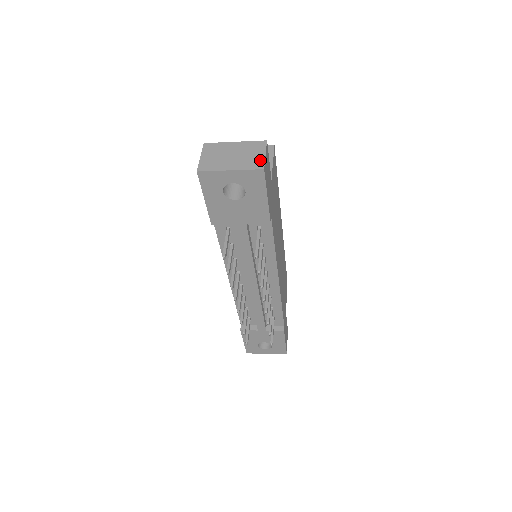
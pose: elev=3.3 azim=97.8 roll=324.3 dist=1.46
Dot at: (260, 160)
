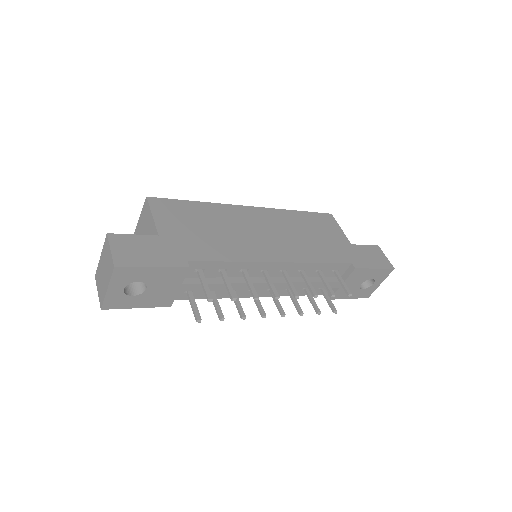
Dot at: (110, 260)
